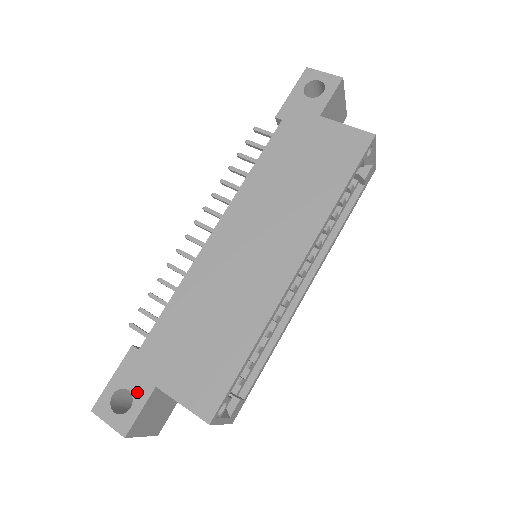
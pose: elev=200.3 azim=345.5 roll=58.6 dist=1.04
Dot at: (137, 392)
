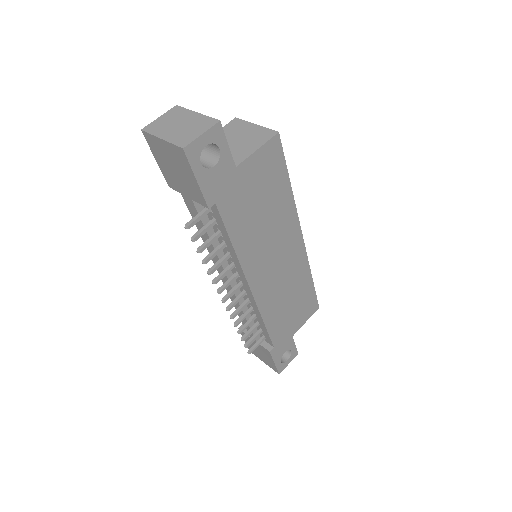
Dot at: (288, 348)
